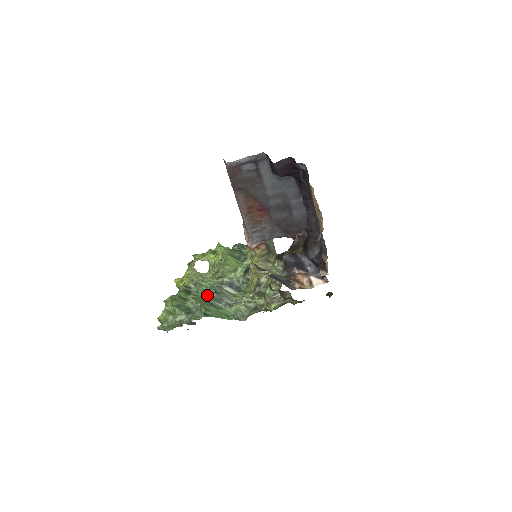
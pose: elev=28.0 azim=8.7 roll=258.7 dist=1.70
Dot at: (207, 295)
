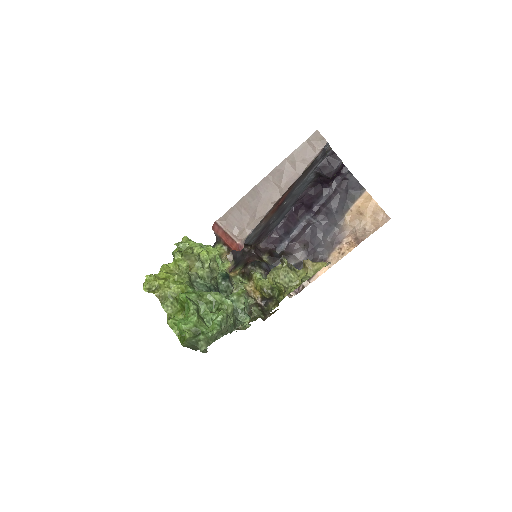
Dot at: occluded
